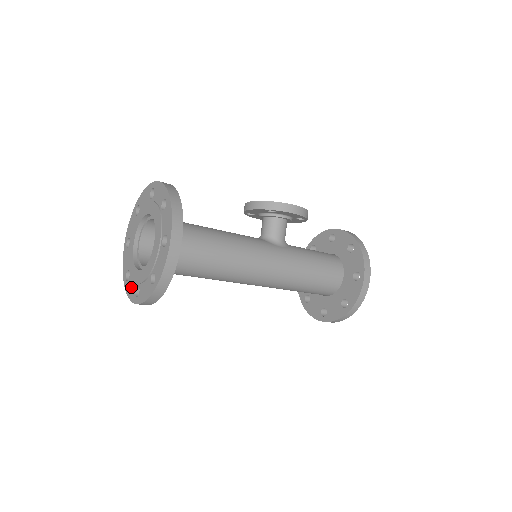
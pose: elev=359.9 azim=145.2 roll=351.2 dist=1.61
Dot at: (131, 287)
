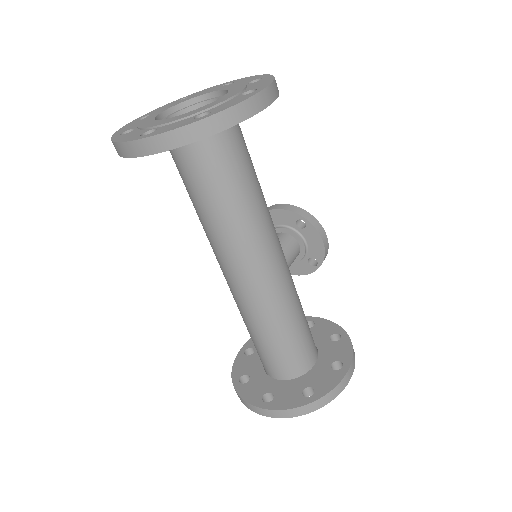
Dot at: (132, 134)
